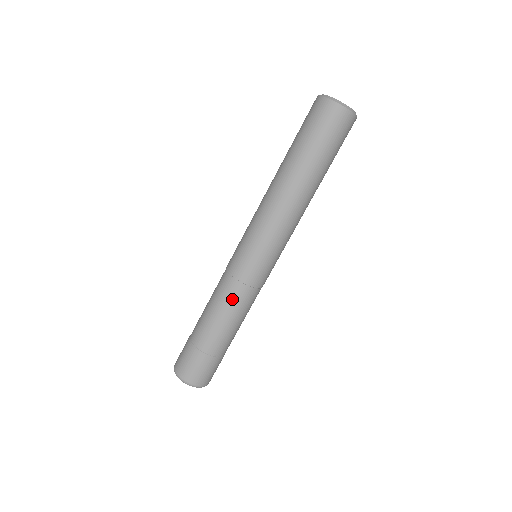
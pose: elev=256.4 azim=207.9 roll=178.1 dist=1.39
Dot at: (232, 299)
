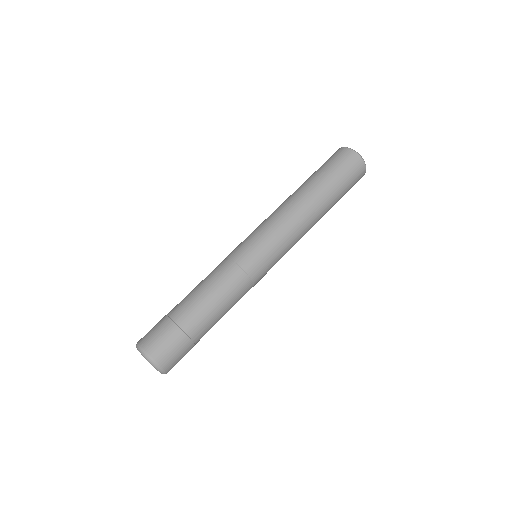
Dot at: (214, 271)
